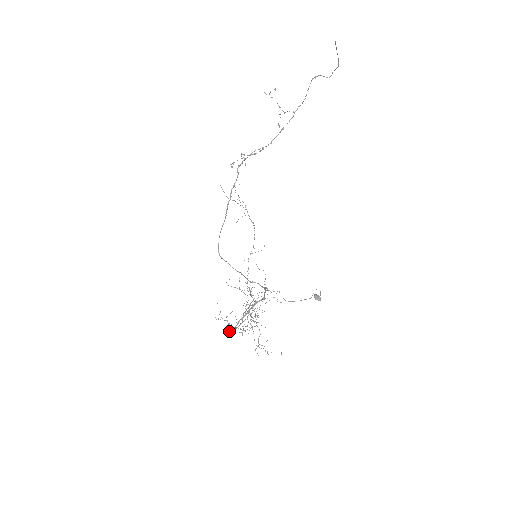
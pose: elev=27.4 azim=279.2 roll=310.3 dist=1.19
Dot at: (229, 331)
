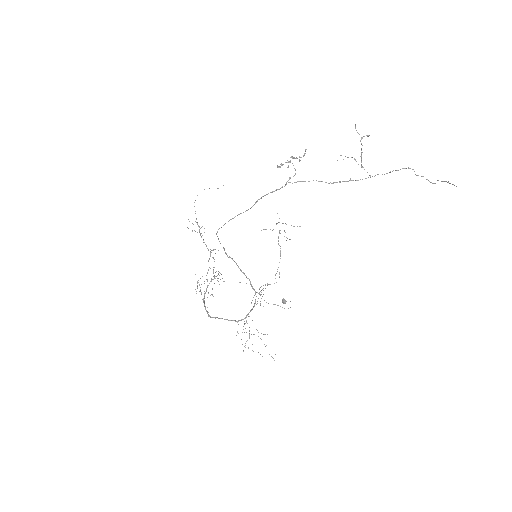
Dot at: occluded
